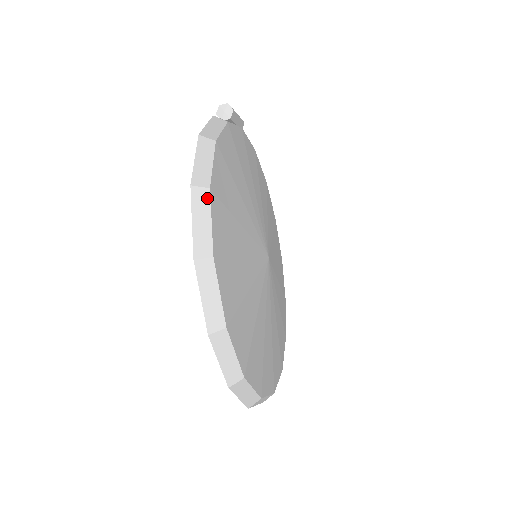
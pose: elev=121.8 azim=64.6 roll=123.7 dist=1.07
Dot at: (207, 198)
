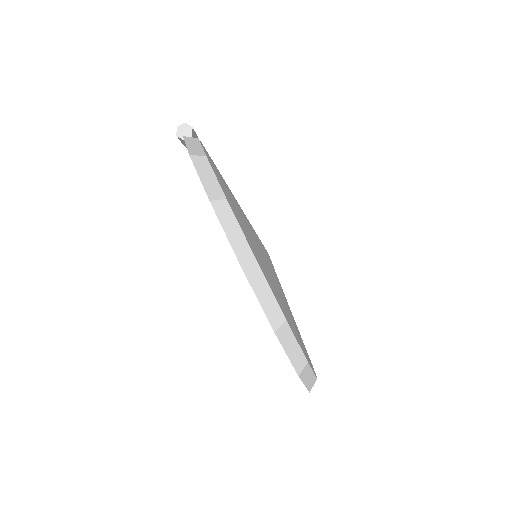
Dot at: (228, 208)
